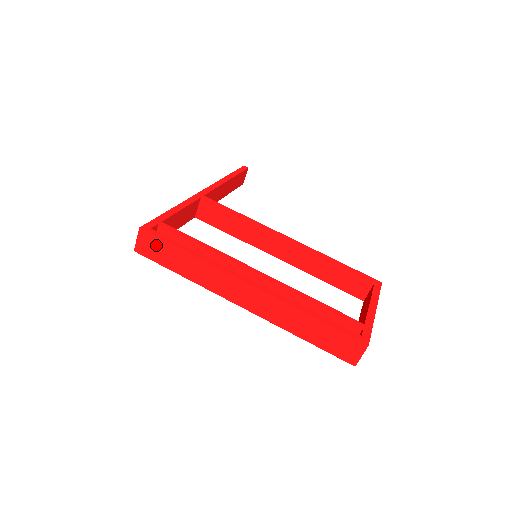
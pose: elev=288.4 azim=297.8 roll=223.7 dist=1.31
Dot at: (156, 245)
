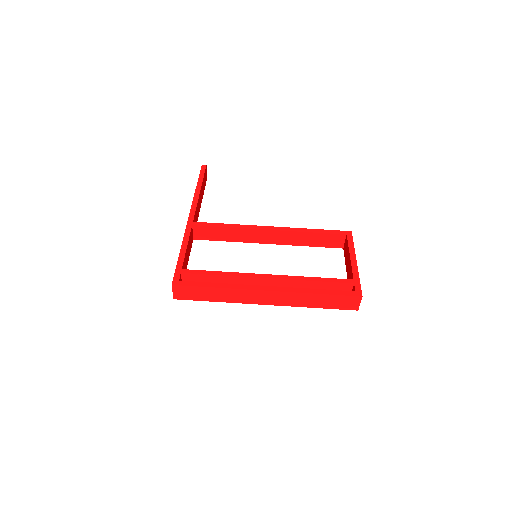
Dot at: (189, 291)
